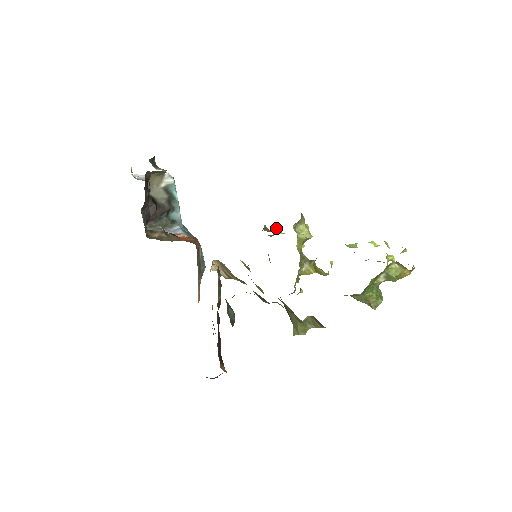
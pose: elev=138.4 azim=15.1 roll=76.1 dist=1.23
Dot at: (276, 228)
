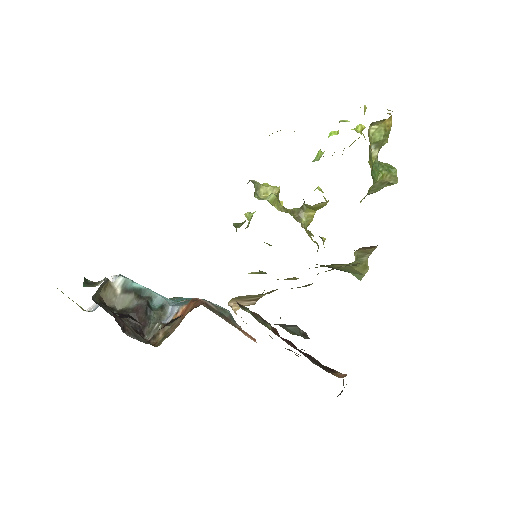
Dot at: occluded
